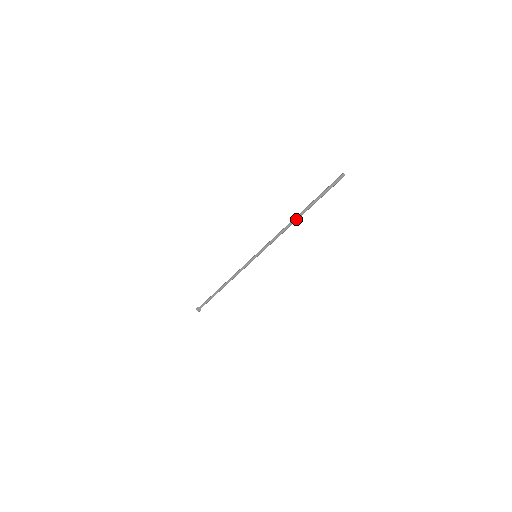
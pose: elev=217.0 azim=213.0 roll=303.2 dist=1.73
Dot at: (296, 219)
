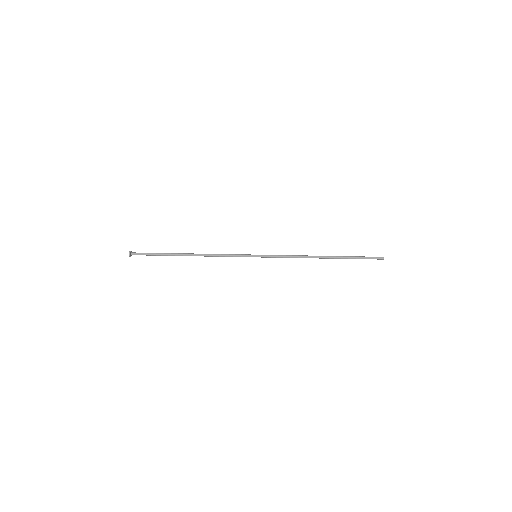
Dot at: (322, 258)
